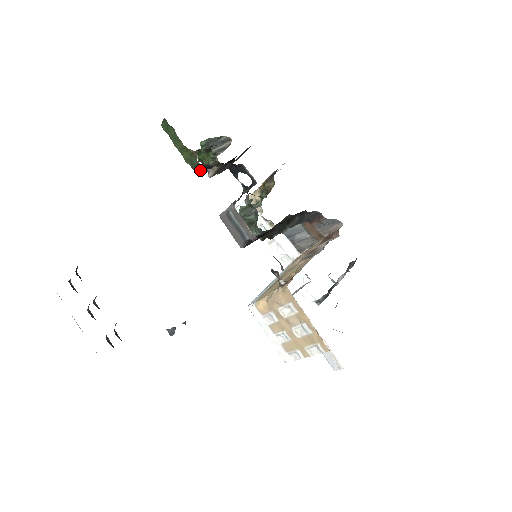
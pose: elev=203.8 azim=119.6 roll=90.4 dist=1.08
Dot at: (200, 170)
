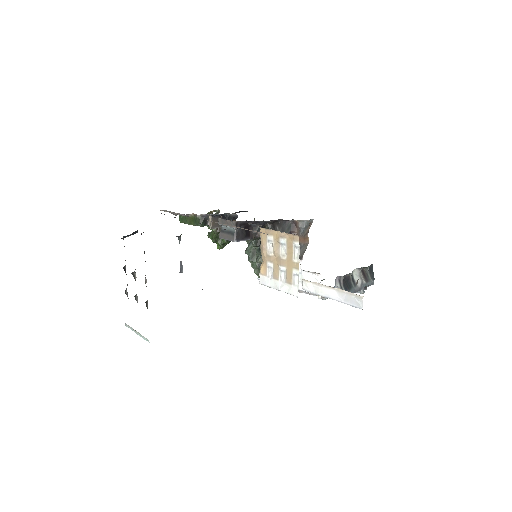
Dot at: (201, 223)
